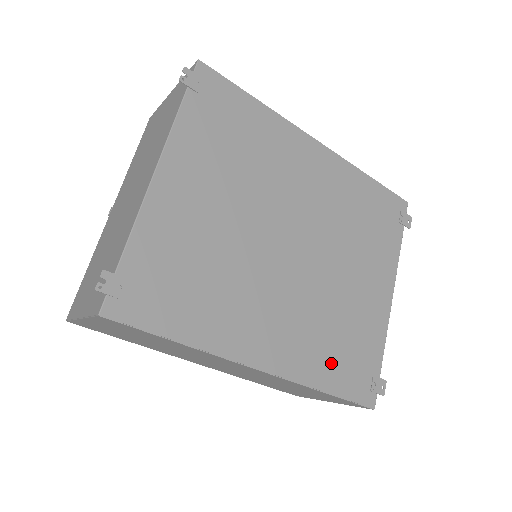
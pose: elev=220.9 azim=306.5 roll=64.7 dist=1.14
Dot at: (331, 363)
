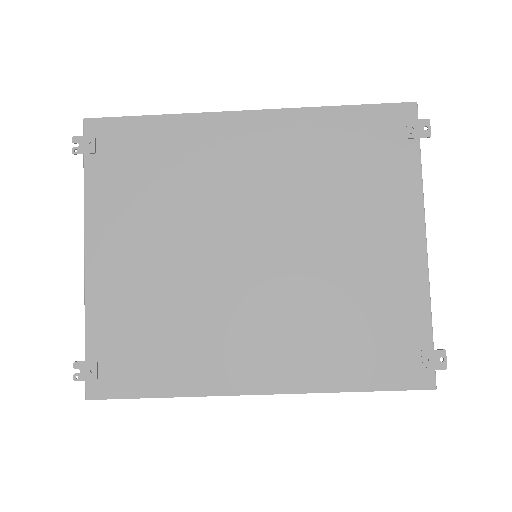
Dot at: (350, 357)
